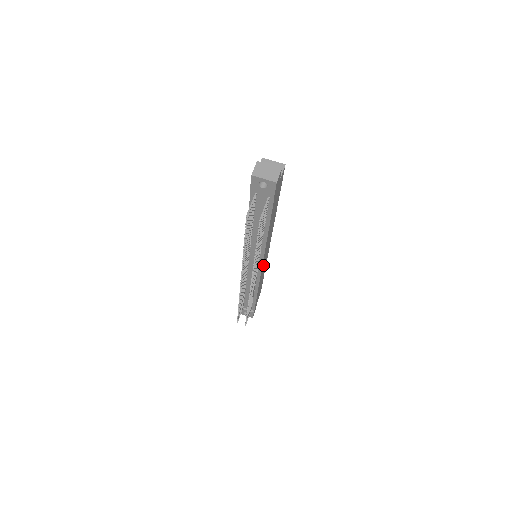
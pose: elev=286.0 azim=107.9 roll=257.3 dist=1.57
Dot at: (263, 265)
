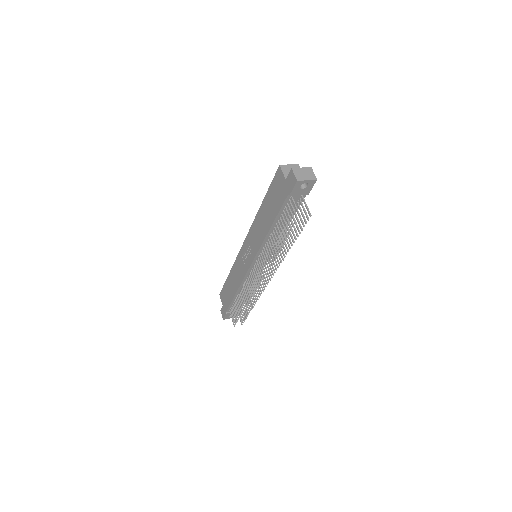
Dot at: occluded
